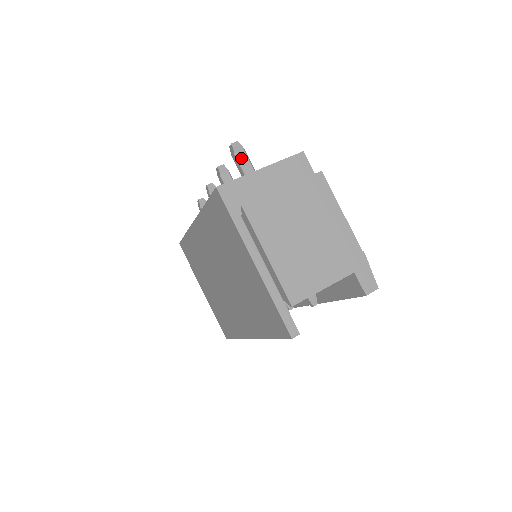
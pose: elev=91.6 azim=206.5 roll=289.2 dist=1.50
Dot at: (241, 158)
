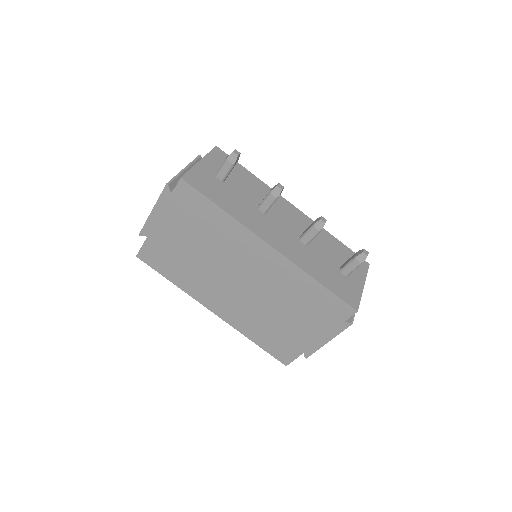
Dot at: occluded
